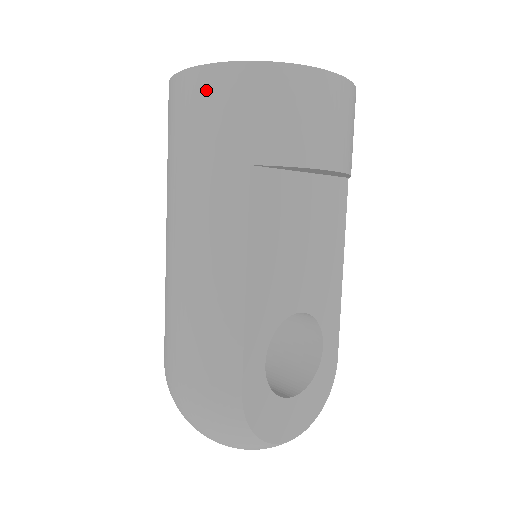
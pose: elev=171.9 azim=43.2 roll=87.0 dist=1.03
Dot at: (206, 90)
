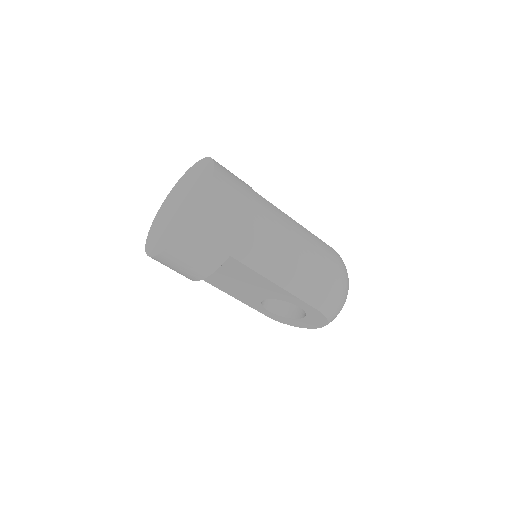
Dot at: occluded
